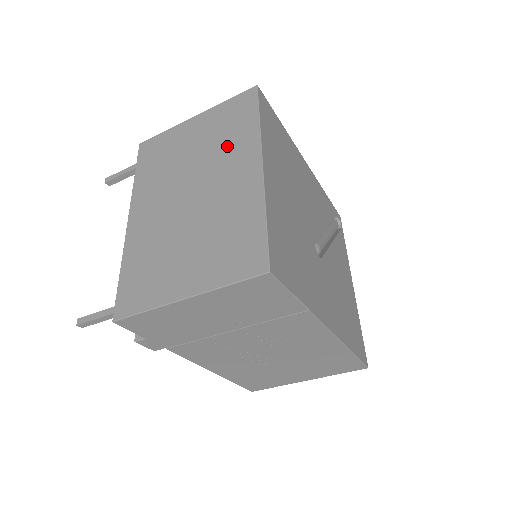
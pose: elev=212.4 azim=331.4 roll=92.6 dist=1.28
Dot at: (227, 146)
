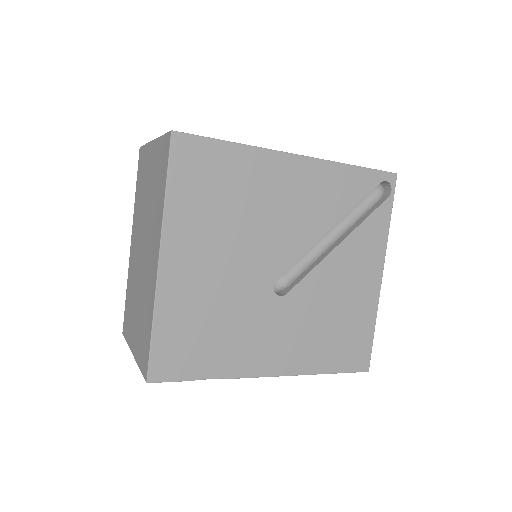
Dot at: (154, 211)
